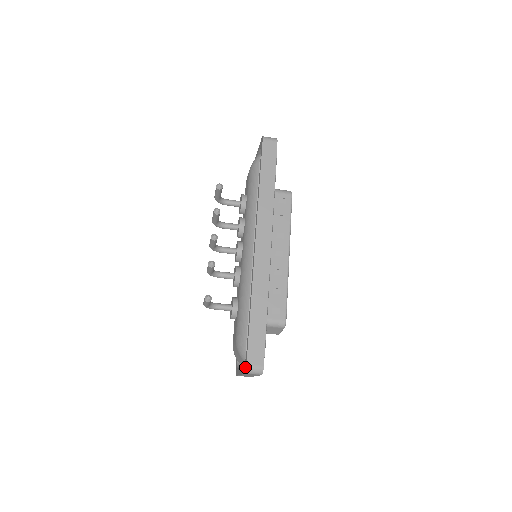
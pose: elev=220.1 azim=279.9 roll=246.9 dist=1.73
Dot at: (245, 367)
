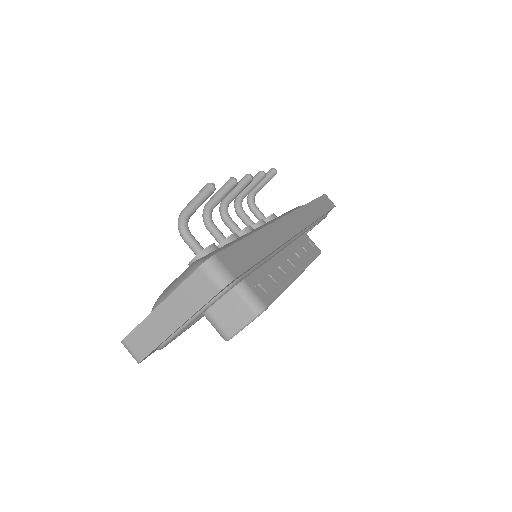
Dot at: (206, 260)
